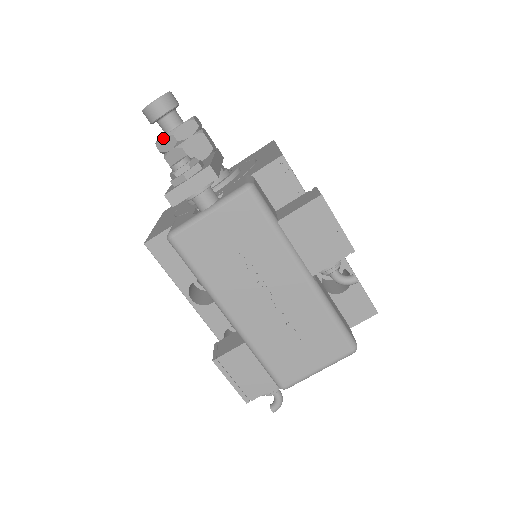
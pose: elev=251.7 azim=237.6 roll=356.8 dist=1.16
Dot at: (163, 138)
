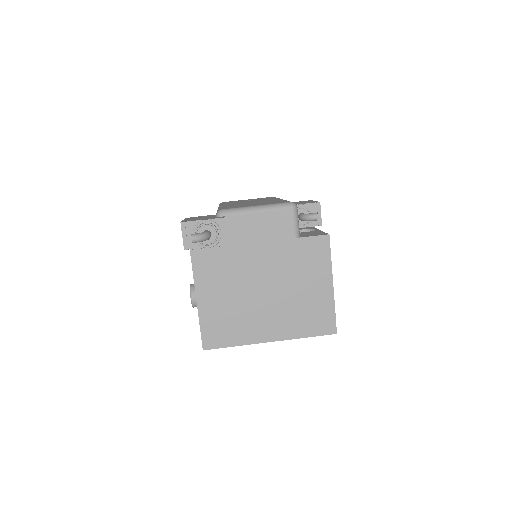
Dot at: occluded
